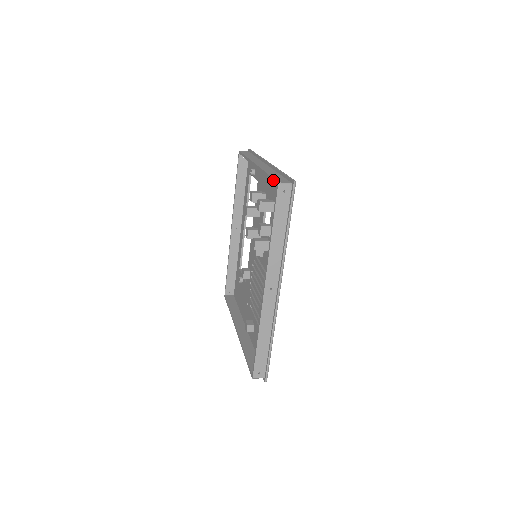
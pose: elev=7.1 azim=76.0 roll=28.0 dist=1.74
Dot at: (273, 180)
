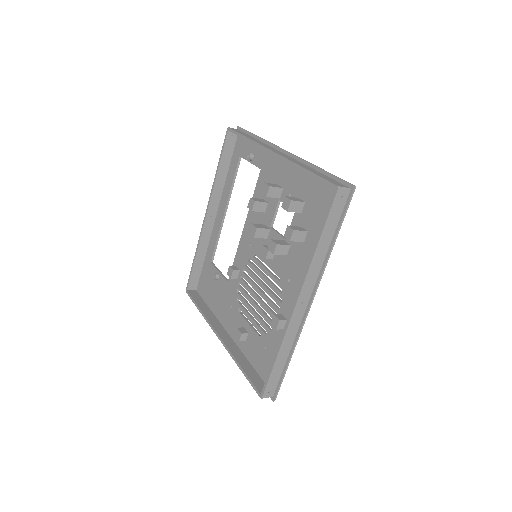
Dot at: (325, 181)
